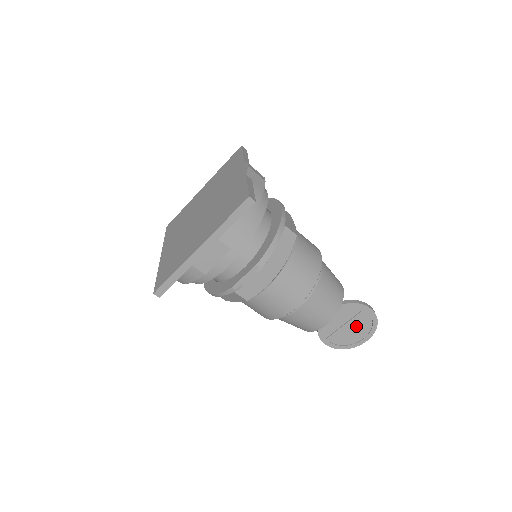
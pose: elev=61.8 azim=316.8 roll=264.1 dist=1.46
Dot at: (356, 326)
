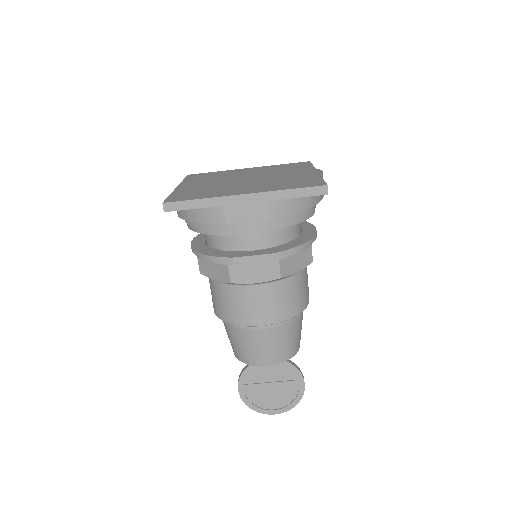
Dot at: (278, 392)
